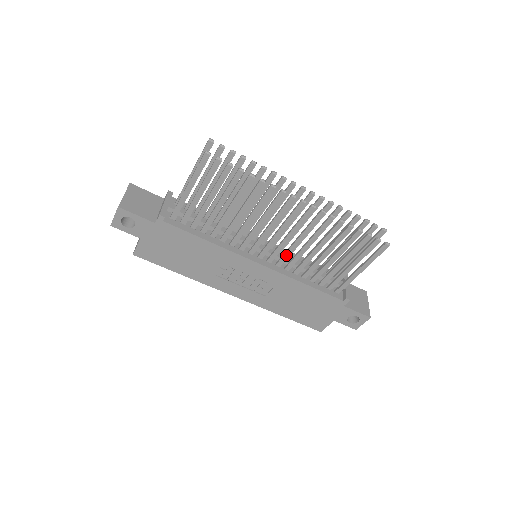
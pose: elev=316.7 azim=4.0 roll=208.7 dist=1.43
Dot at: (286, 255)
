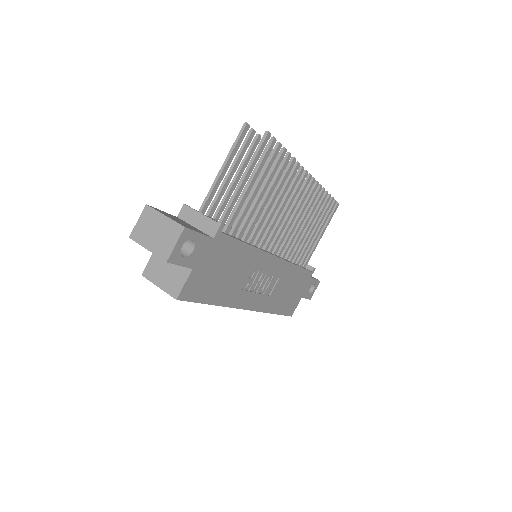
Dot at: (287, 240)
